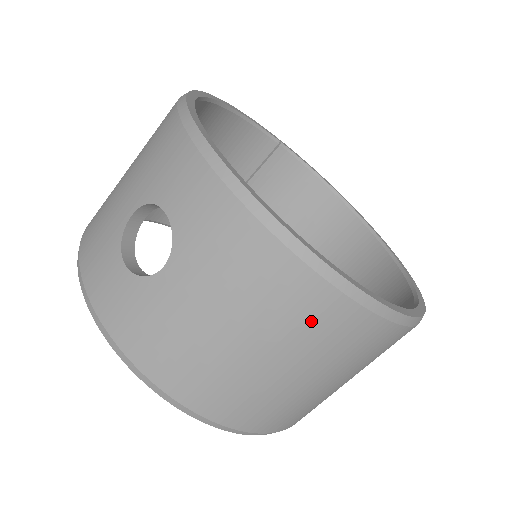
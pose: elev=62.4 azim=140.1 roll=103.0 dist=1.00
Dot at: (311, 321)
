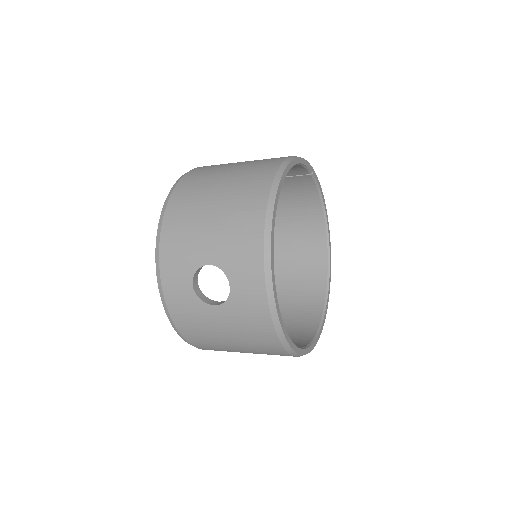
Dot at: (269, 352)
